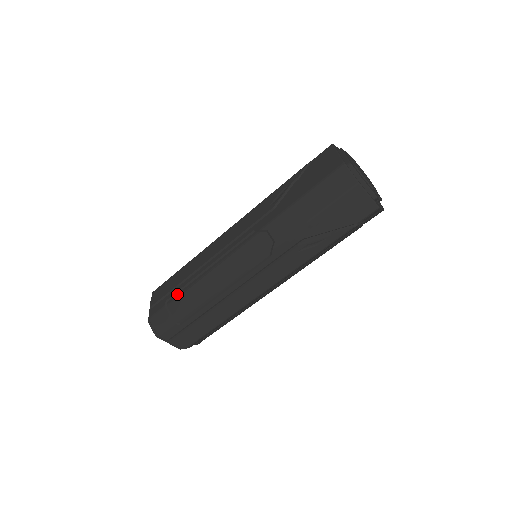
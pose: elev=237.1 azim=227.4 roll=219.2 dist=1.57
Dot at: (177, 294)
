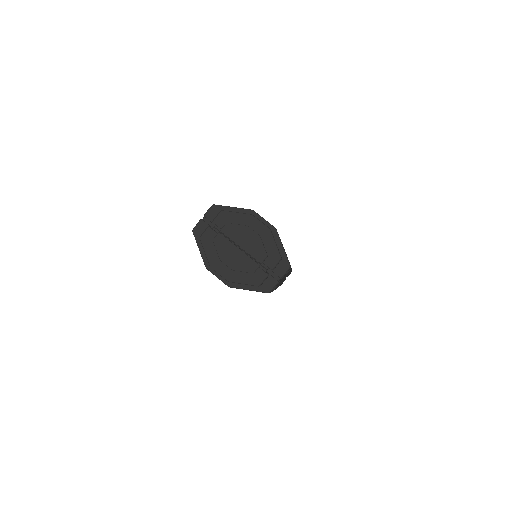
Dot at: occluded
